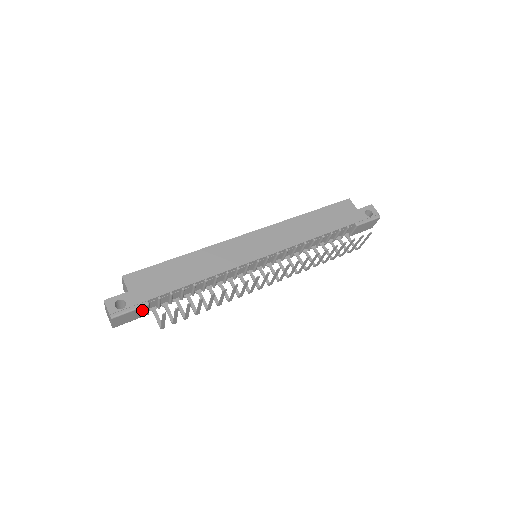
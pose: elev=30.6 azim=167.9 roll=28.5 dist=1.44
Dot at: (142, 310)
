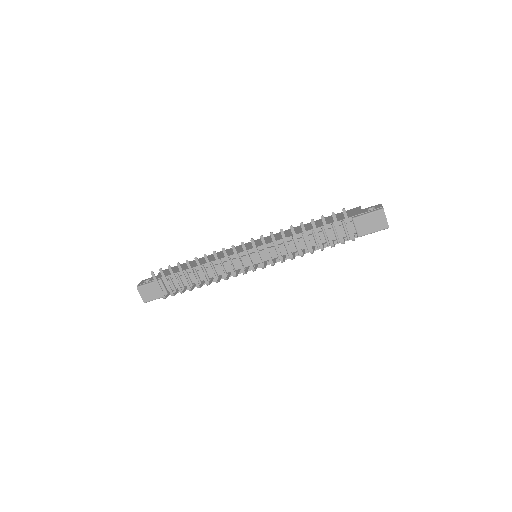
Dot at: occluded
